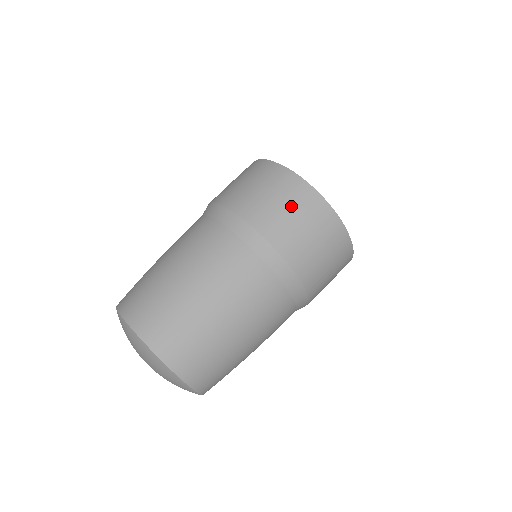
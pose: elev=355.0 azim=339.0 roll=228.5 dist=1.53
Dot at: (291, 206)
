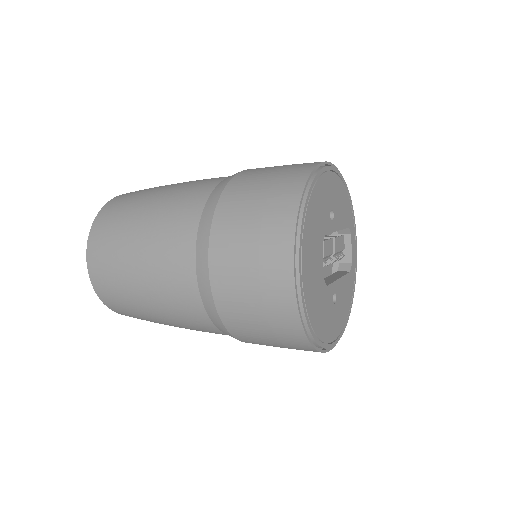
Dot at: (259, 223)
